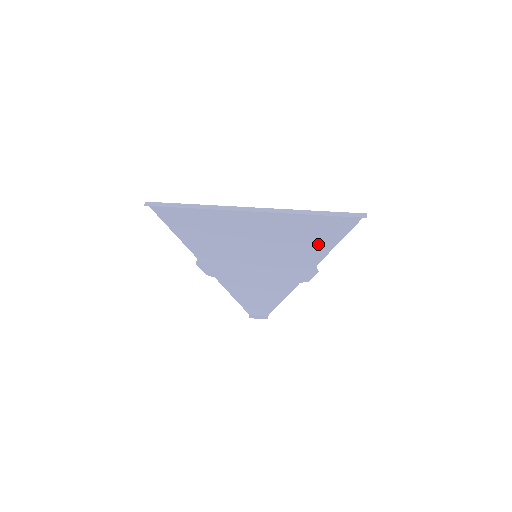
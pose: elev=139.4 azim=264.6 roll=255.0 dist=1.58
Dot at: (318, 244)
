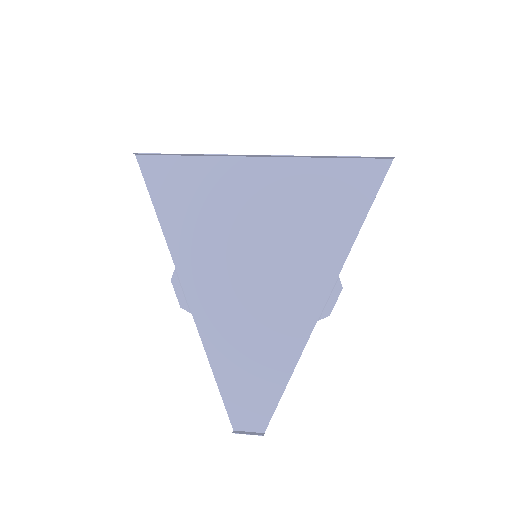
Dot at: (339, 224)
